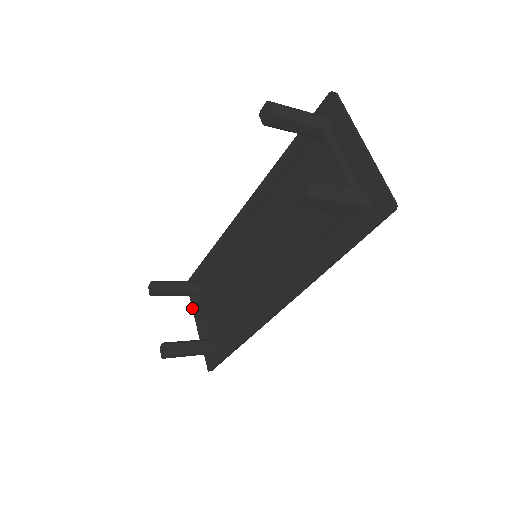
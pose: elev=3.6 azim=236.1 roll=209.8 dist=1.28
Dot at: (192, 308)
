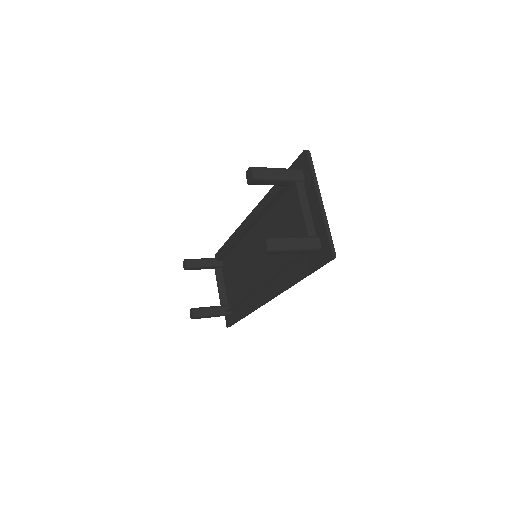
Dot at: (216, 279)
